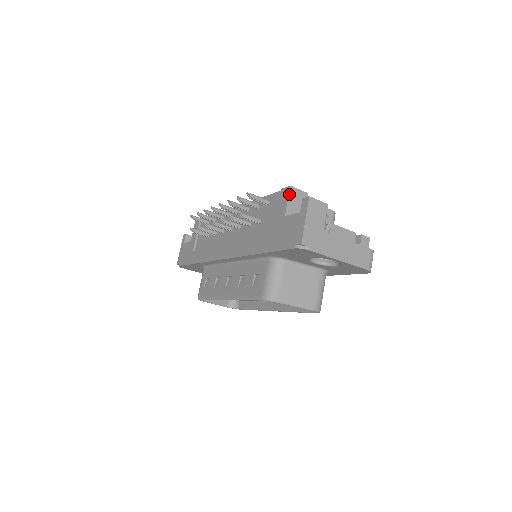
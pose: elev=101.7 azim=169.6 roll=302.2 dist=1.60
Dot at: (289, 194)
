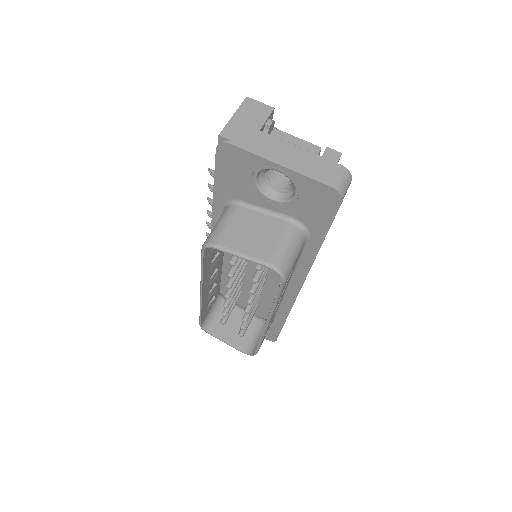
Dot at: occluded
